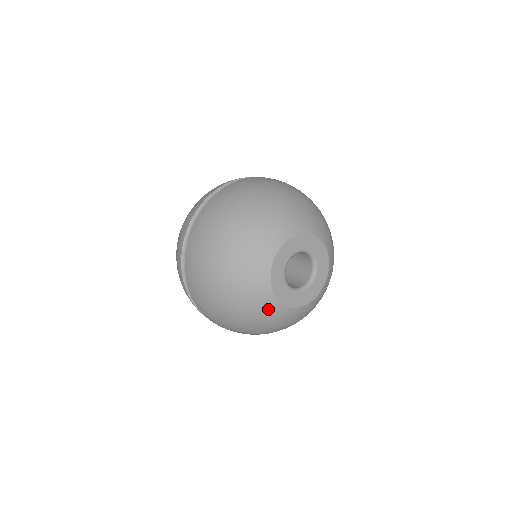
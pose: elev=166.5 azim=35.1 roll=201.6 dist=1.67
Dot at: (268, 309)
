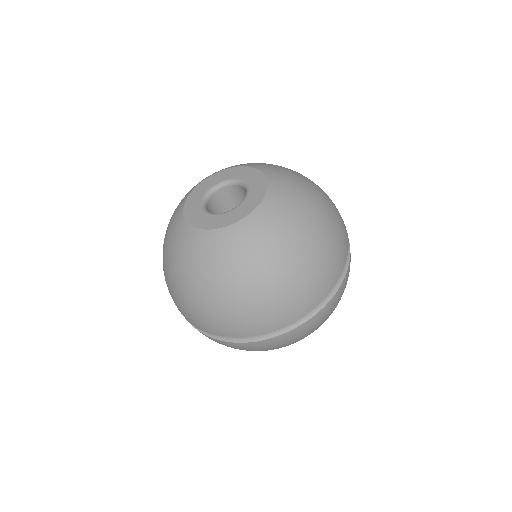
Dot at: (175, 219)
